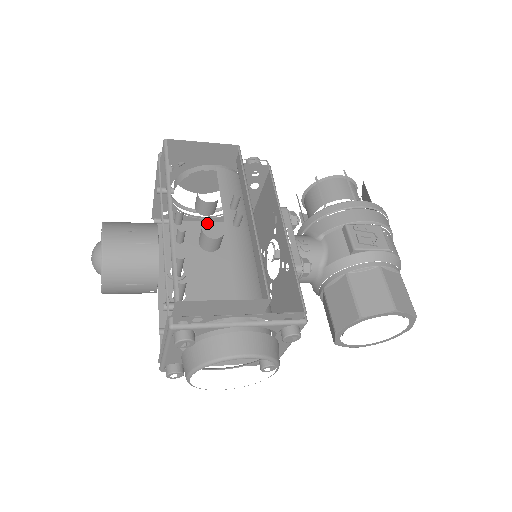
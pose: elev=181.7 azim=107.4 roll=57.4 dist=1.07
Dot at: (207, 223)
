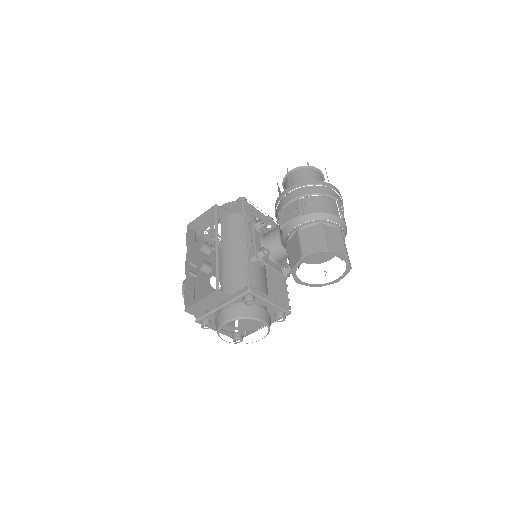
Dot at: occluded
